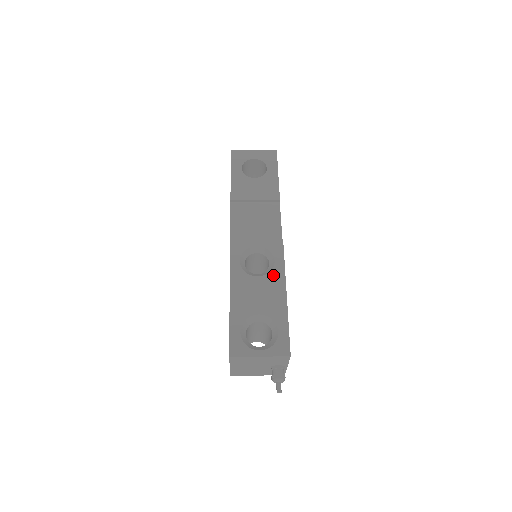
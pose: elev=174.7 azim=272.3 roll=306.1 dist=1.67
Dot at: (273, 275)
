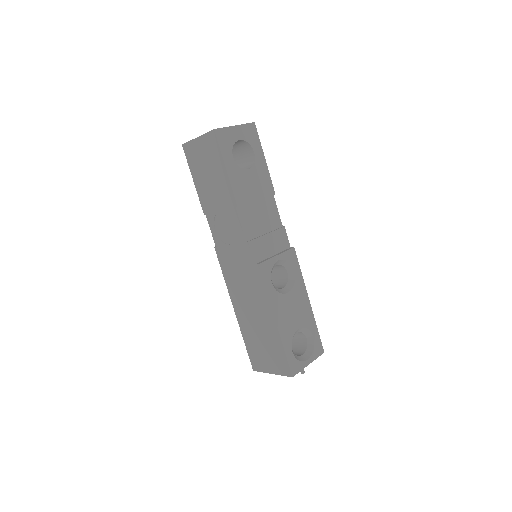
Dot at: (297, 286)
